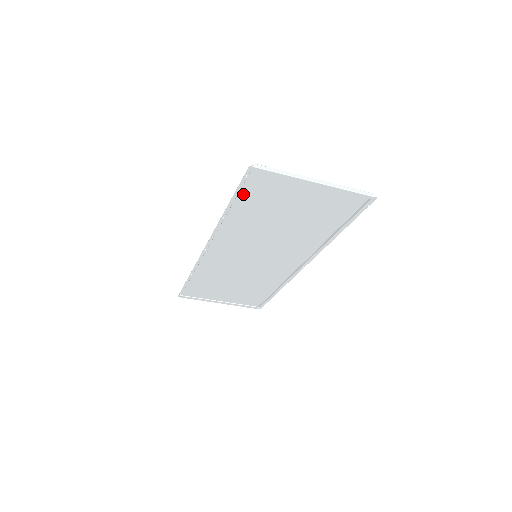
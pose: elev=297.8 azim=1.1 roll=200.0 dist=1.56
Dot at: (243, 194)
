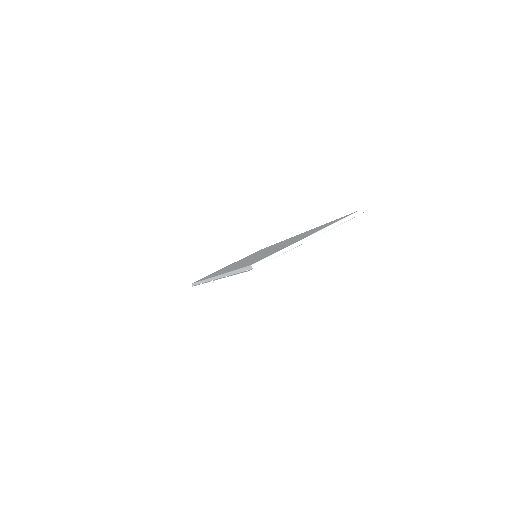
Dot at: occluded
